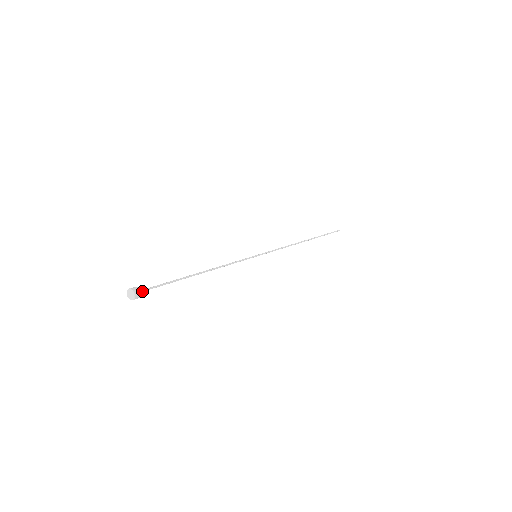
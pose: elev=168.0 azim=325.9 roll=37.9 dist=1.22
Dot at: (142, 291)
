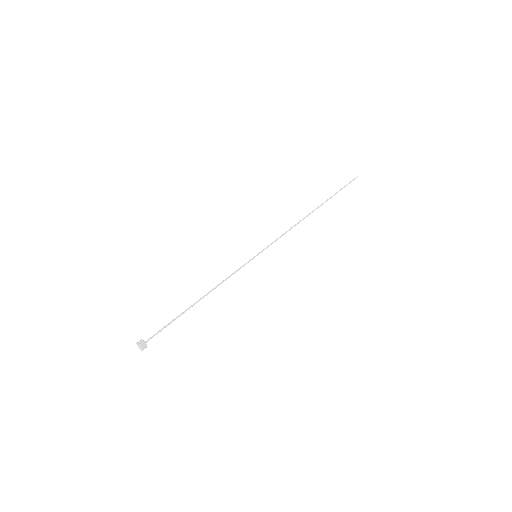
Dot at: occluded
